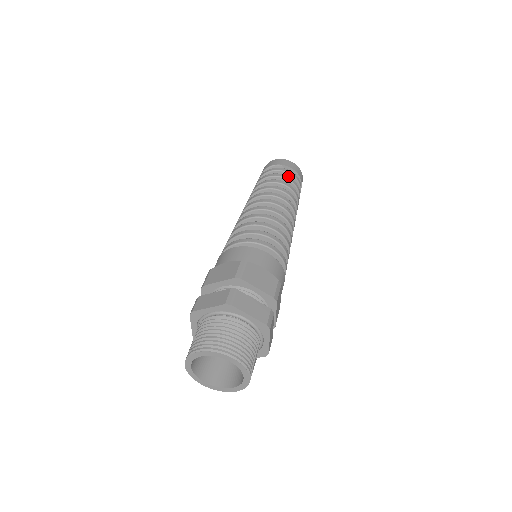
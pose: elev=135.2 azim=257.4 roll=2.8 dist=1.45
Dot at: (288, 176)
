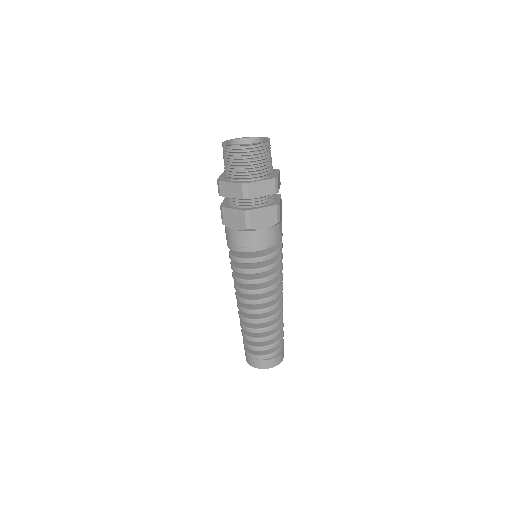
Dot at: occluded
